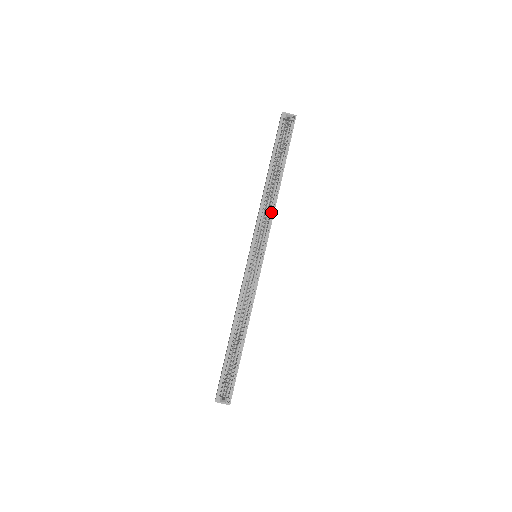
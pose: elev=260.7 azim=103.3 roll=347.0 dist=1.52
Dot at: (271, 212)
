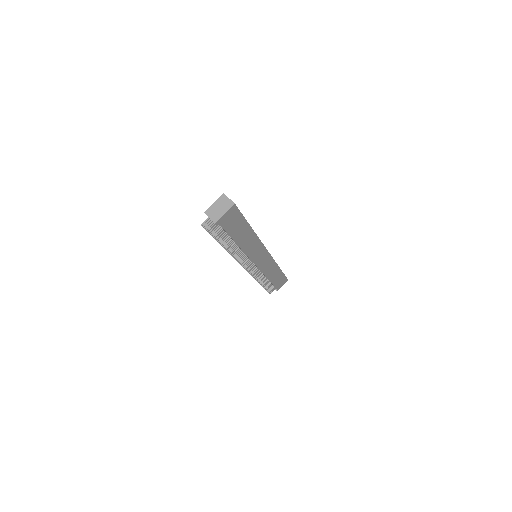
Dot at: occluded
